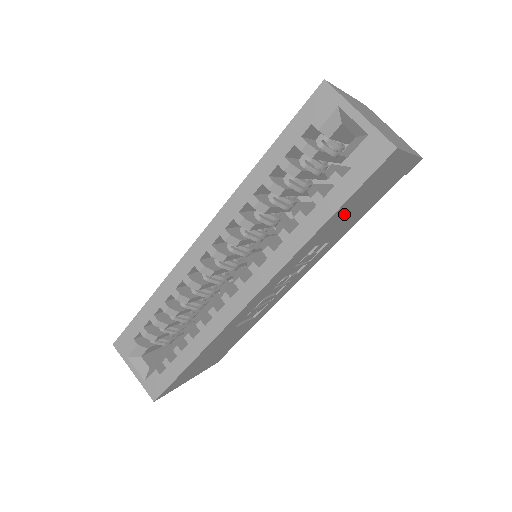
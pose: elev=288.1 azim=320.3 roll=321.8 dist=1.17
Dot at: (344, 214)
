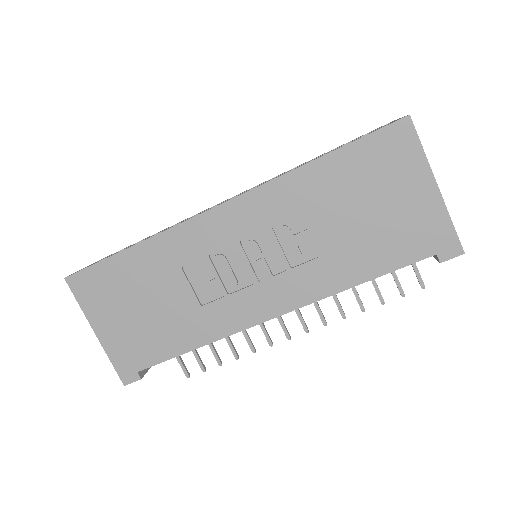
Dot at: (344, 189)
